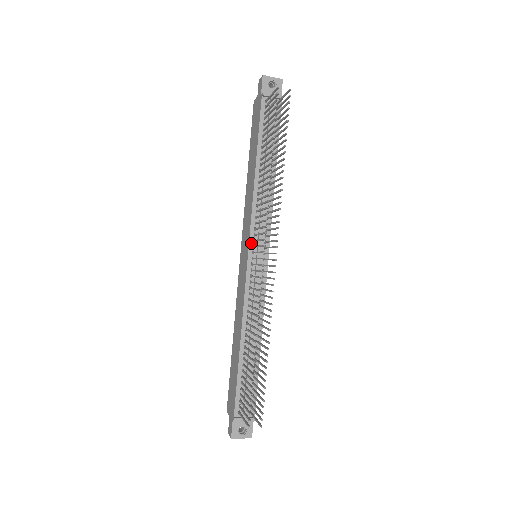
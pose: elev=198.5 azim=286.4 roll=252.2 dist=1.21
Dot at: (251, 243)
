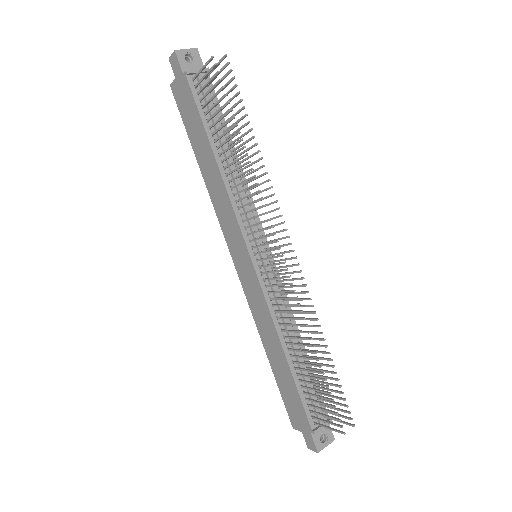
Dot at: (248, 245)
